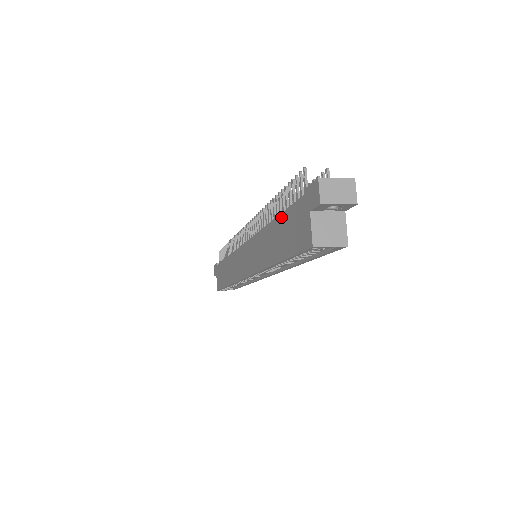
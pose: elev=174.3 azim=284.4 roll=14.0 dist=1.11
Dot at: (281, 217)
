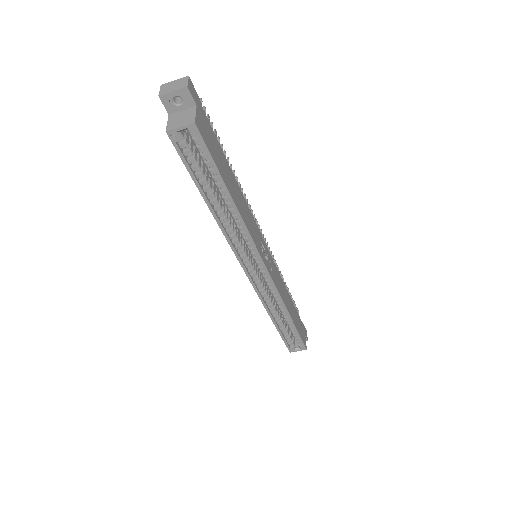
Dot at: occluded
